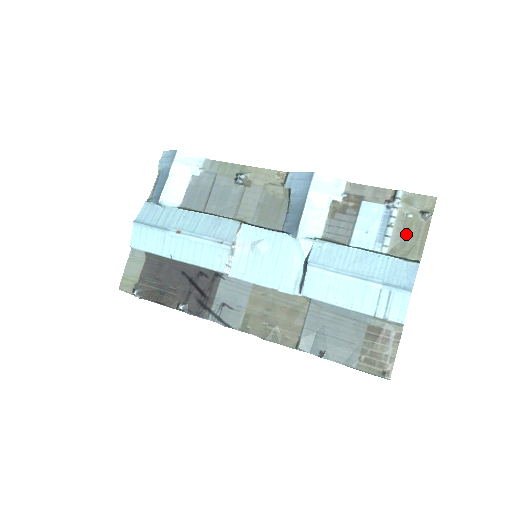
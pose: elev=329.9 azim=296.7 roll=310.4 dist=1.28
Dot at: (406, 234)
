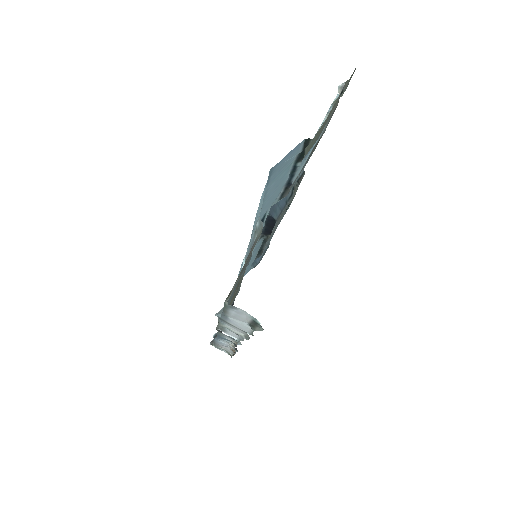
Dot at: (323, 128)
